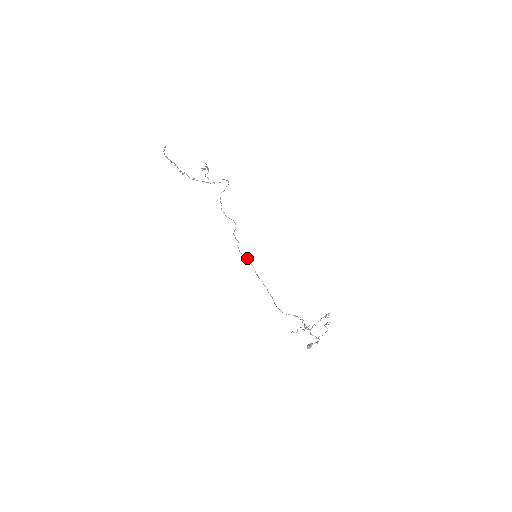
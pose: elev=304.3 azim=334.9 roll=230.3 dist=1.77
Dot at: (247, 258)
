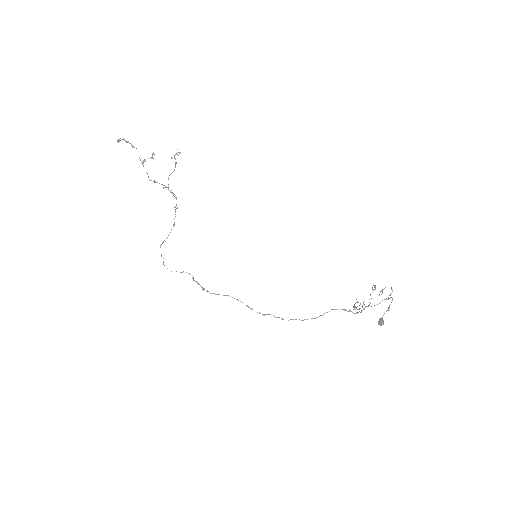
Dot at: (227, 295)
